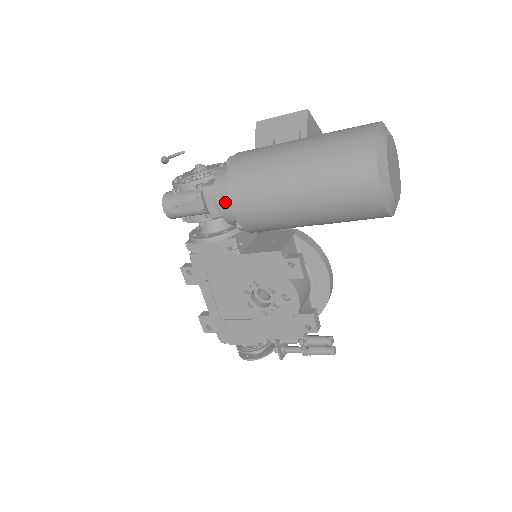
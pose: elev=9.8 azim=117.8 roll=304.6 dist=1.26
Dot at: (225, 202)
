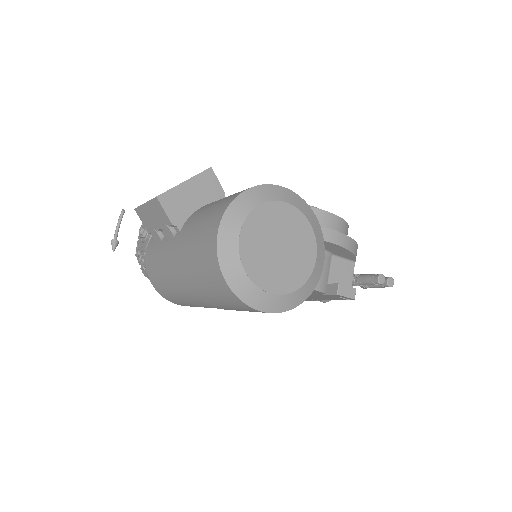
Dot at: occluded
